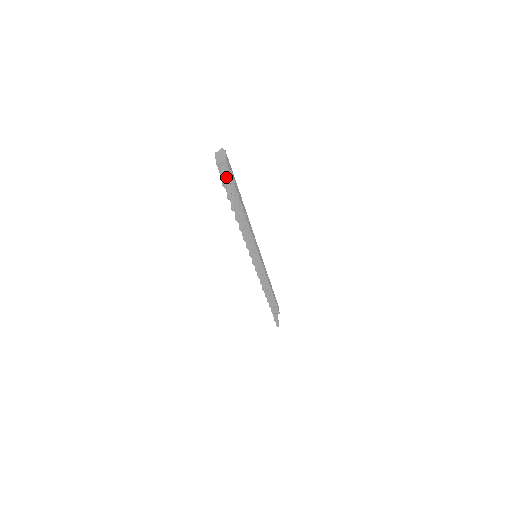
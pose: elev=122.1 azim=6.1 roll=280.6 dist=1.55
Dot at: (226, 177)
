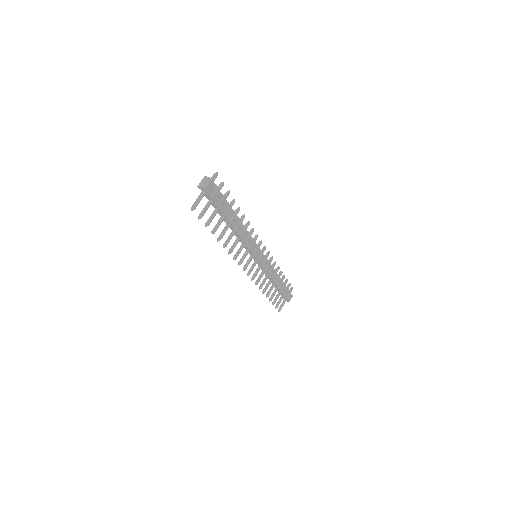
Dot at: (199, 202)
